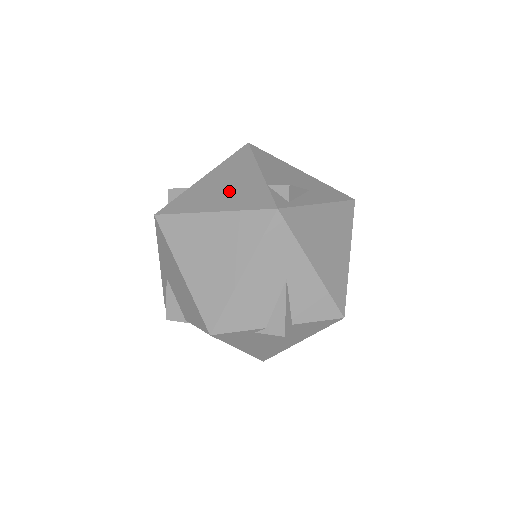
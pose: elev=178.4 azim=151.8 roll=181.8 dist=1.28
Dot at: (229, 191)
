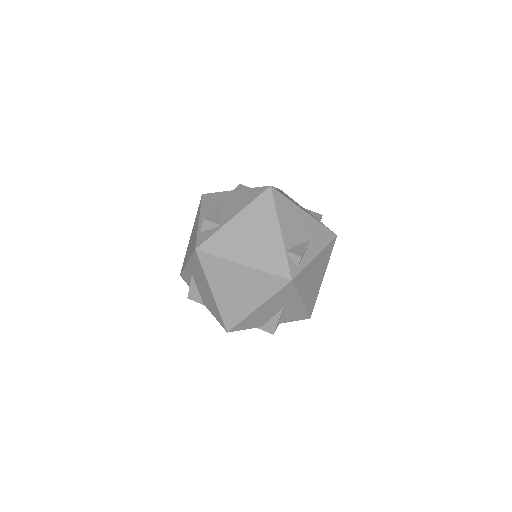
Dot at: (256, 245)
